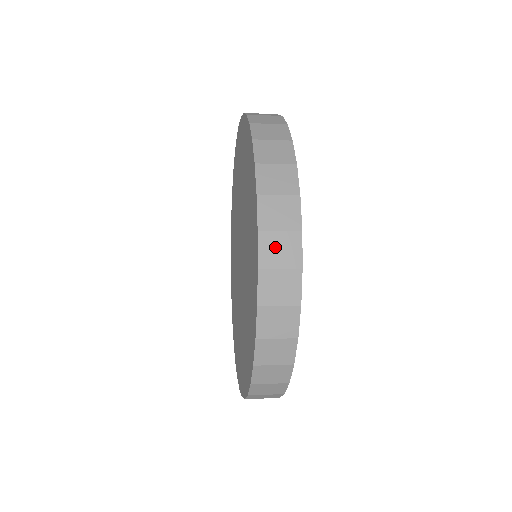
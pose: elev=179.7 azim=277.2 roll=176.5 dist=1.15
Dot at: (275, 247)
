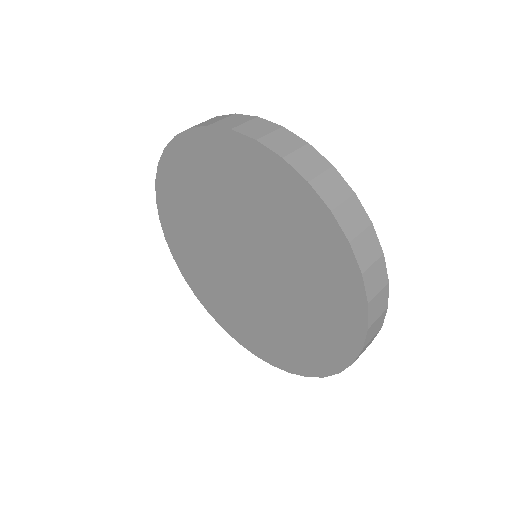
Dot at: occluded
